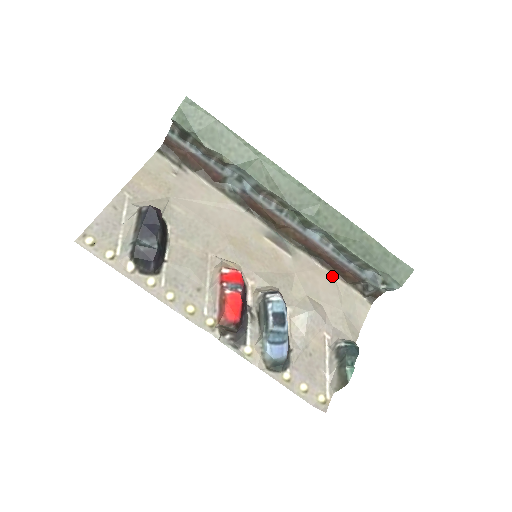
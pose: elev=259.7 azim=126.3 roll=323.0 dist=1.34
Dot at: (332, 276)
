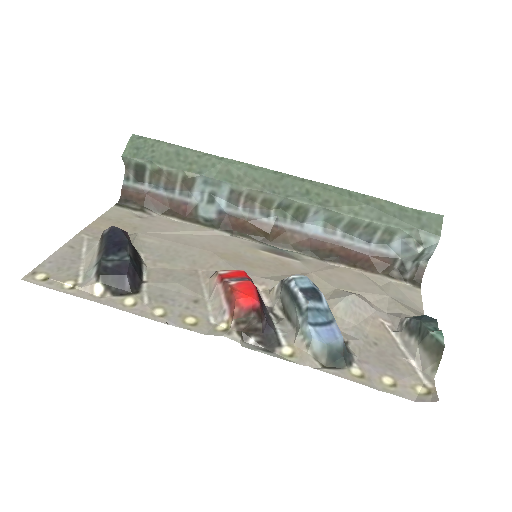
Dot at: (357, 271)
